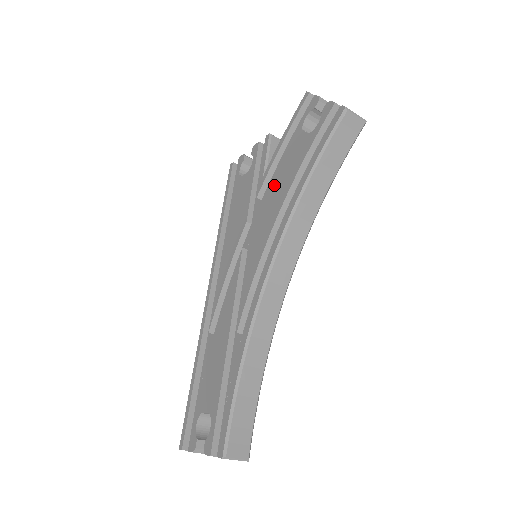
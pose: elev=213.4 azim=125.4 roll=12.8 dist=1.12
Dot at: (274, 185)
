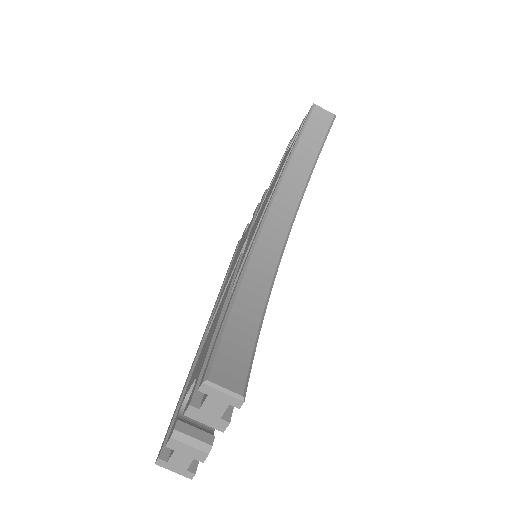
Dot at: (267, 195)
